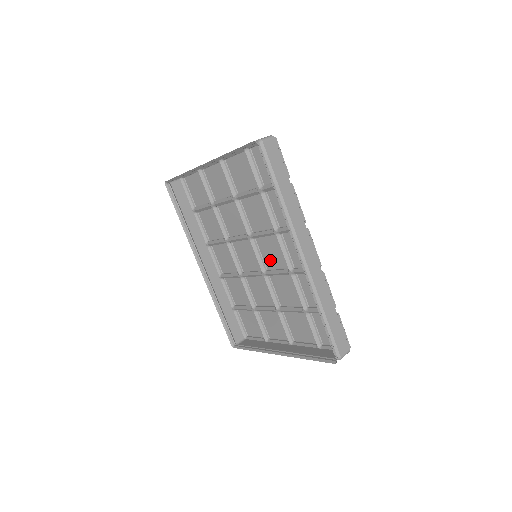
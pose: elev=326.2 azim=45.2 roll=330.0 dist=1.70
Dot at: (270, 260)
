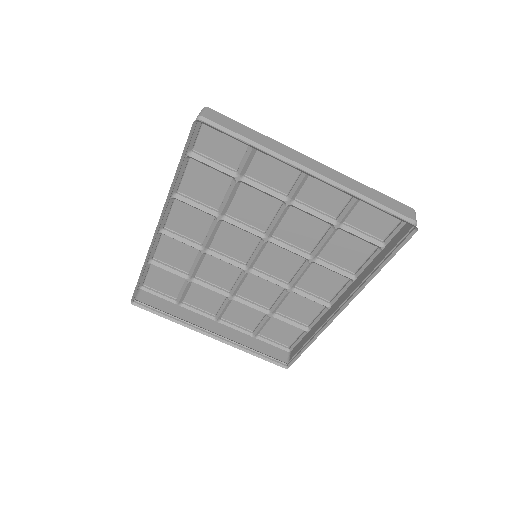
Dot at: (268, 264)
